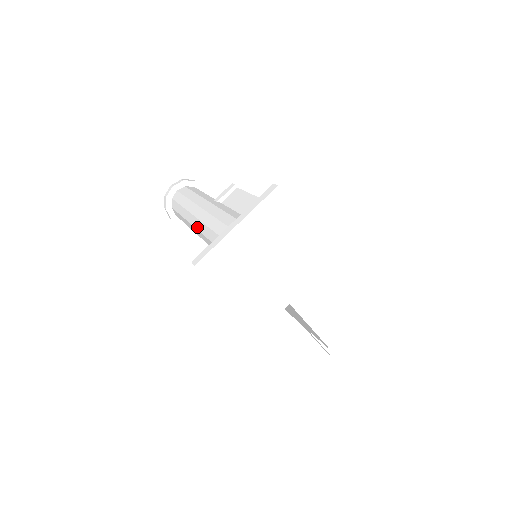
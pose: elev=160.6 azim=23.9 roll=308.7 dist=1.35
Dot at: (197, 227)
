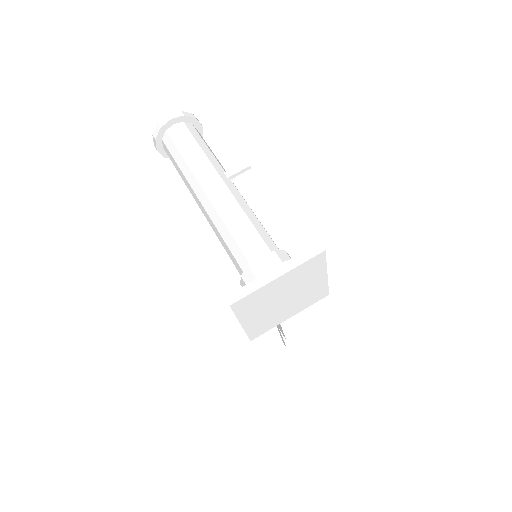
Dot at: (203, 203)
